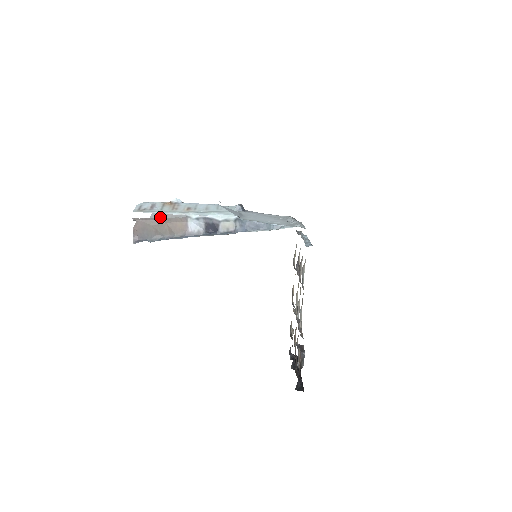
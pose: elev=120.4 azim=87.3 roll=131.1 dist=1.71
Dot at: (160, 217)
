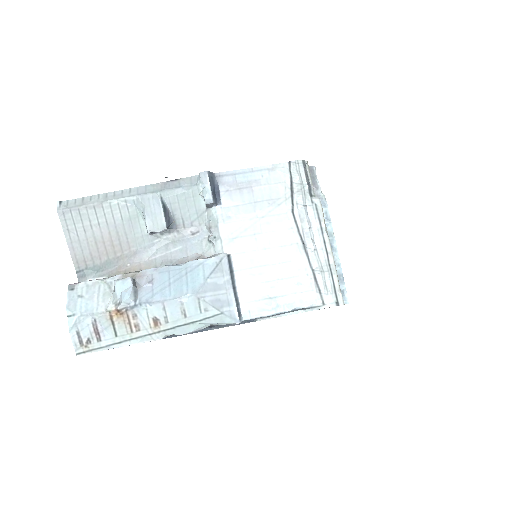
Dot at: (88, 255)
